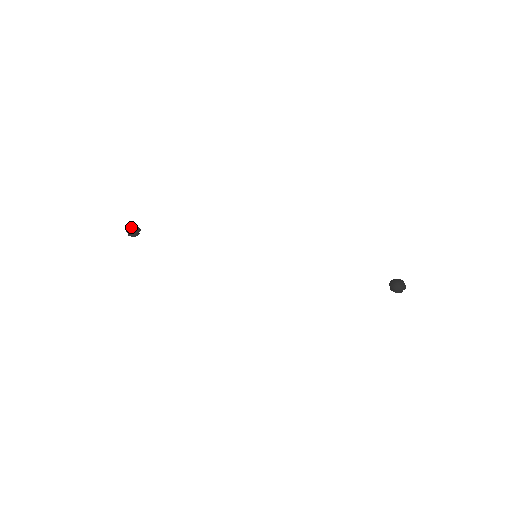
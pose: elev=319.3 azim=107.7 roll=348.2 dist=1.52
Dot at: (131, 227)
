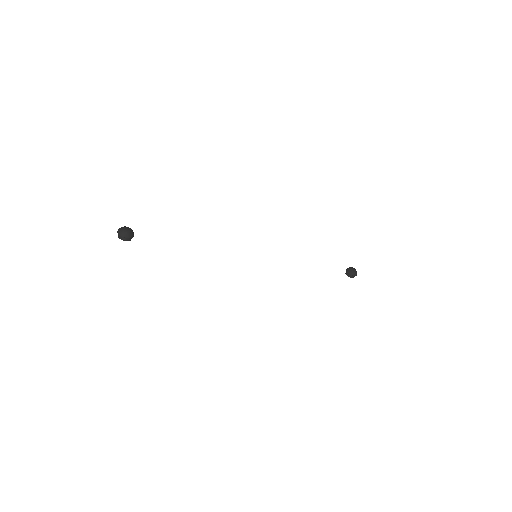
Dot at: (128, 230)
